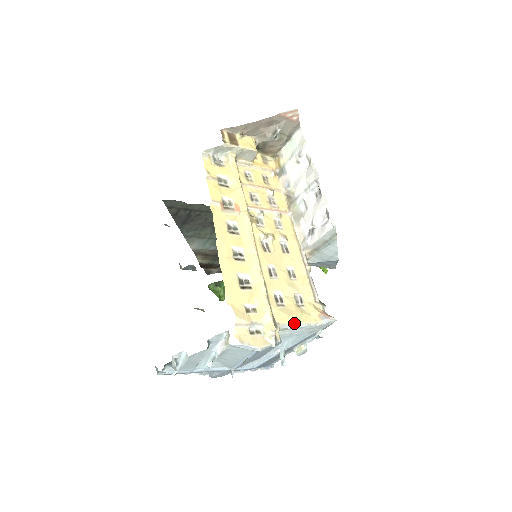
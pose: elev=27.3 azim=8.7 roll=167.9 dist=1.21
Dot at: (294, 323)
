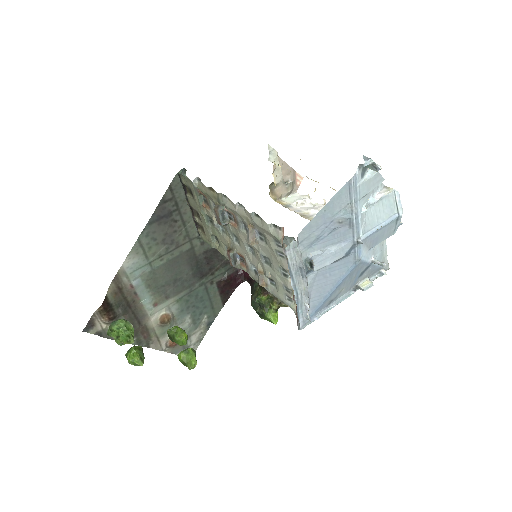
Dot at: occluded
